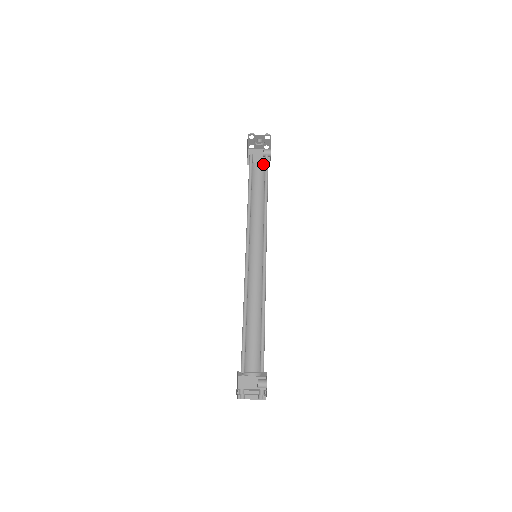
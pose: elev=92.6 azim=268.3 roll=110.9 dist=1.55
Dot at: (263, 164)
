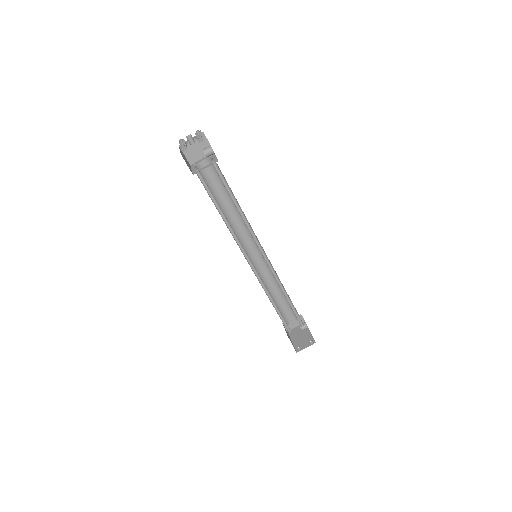
Dot at: (209, 160)
